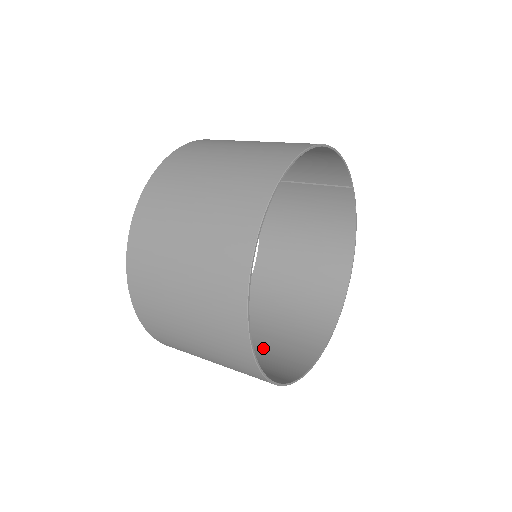
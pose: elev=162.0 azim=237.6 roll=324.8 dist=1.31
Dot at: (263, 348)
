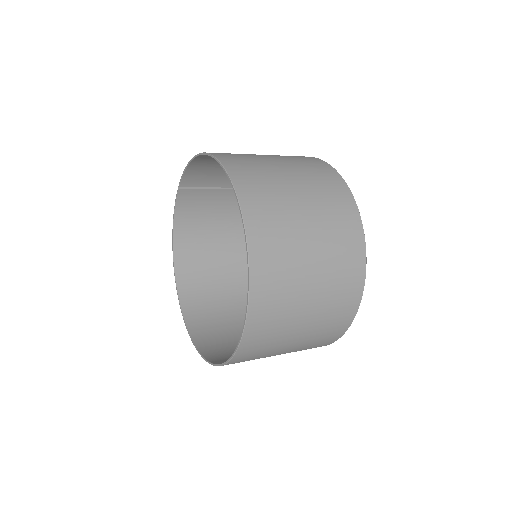
Dot at: occluded
